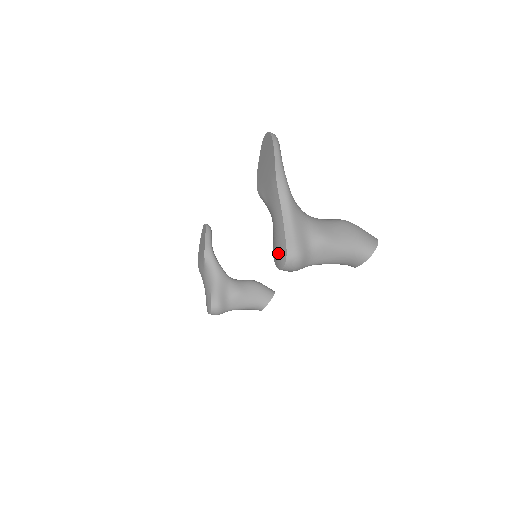
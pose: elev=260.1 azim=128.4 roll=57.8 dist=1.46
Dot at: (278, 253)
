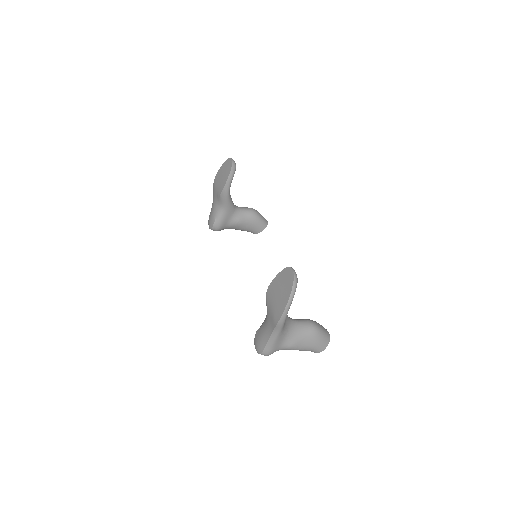
Dot at: (258, 344)
